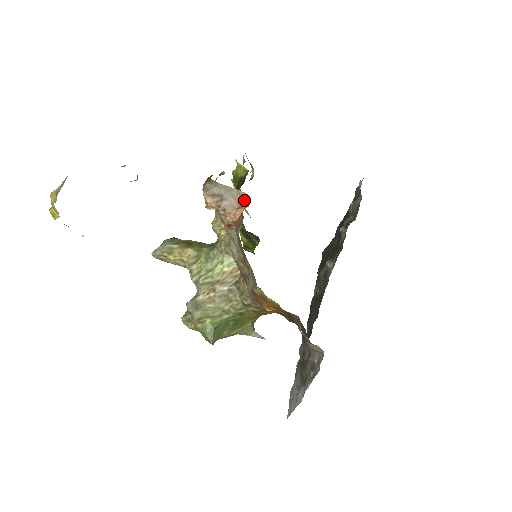
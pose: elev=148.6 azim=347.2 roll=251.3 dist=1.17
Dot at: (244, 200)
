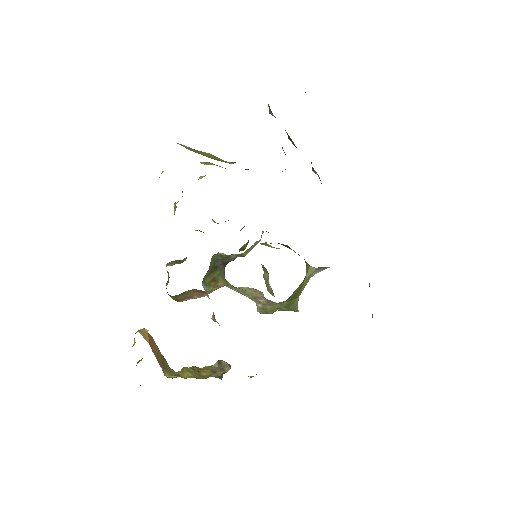
Dot at: (200, 291)
